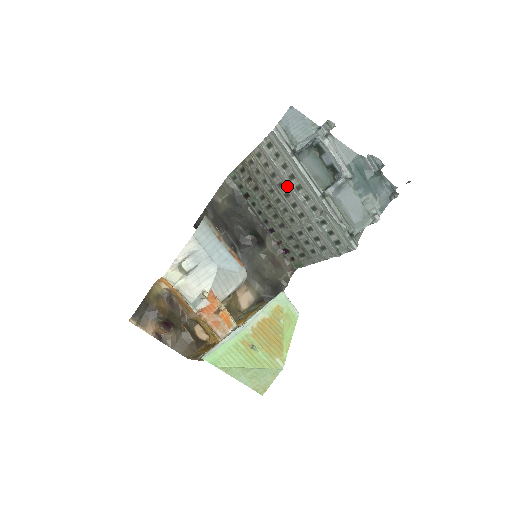
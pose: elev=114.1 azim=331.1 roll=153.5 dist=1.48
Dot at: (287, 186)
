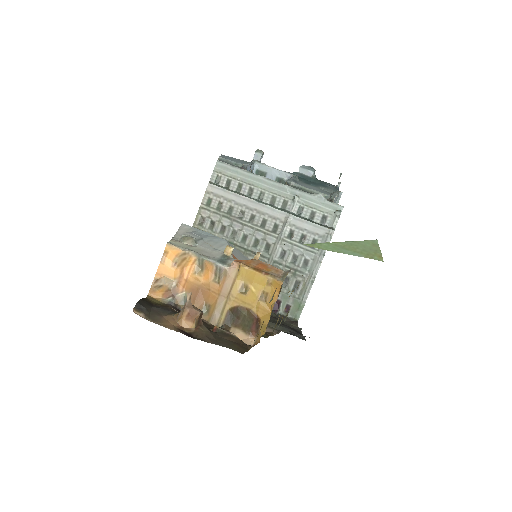
Dot at: (249, 206)
